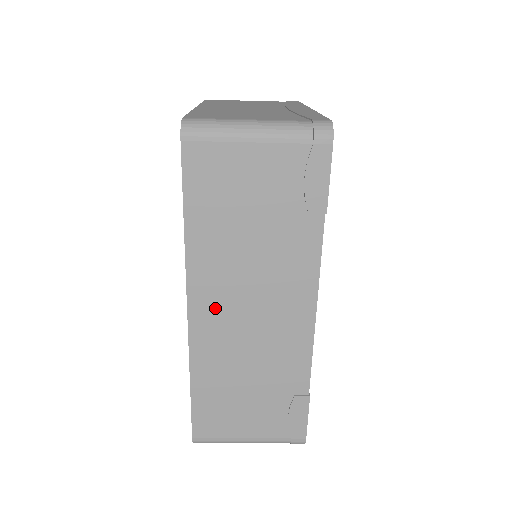
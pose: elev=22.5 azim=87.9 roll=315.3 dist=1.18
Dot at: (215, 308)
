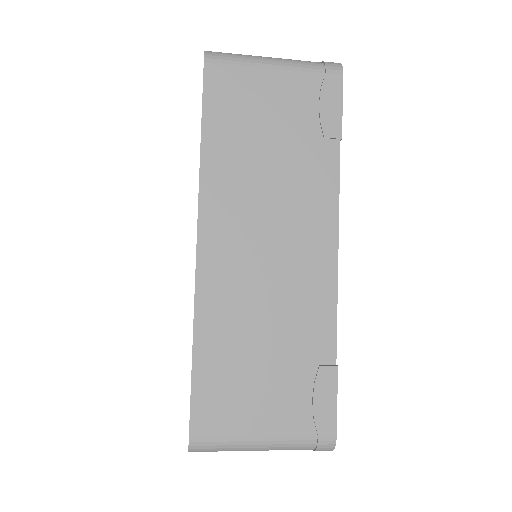
Dot at: (228, 241)
